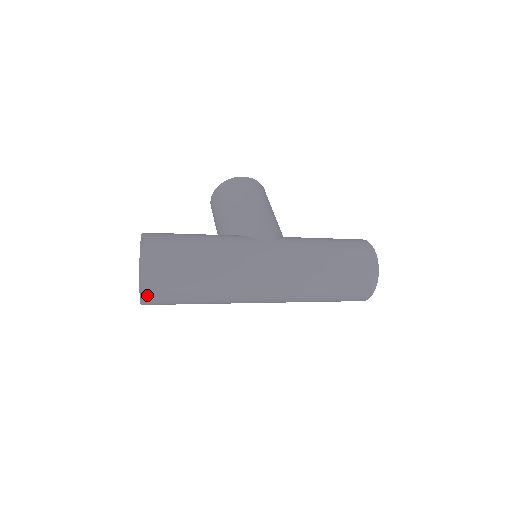
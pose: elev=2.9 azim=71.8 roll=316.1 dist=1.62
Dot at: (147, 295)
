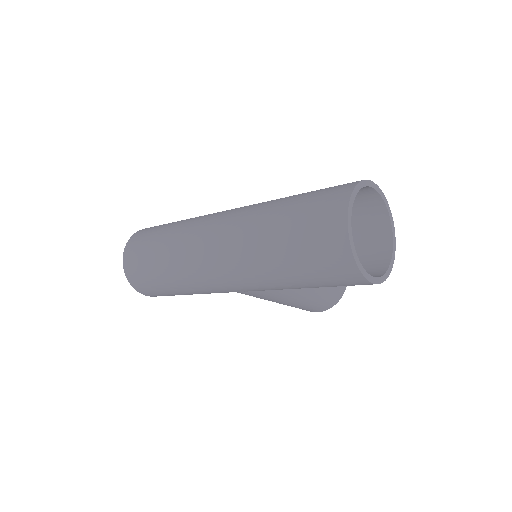
Dot at: (126, 253)
